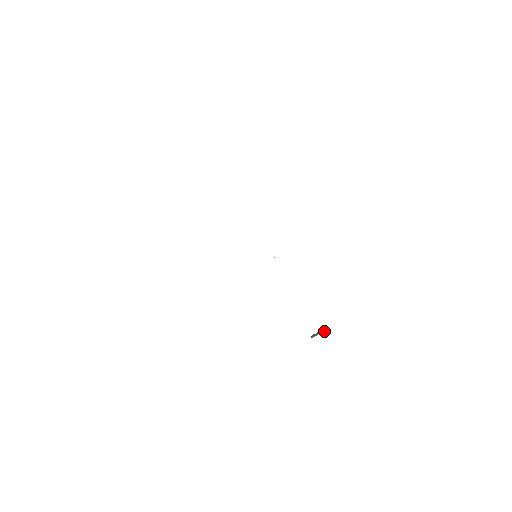
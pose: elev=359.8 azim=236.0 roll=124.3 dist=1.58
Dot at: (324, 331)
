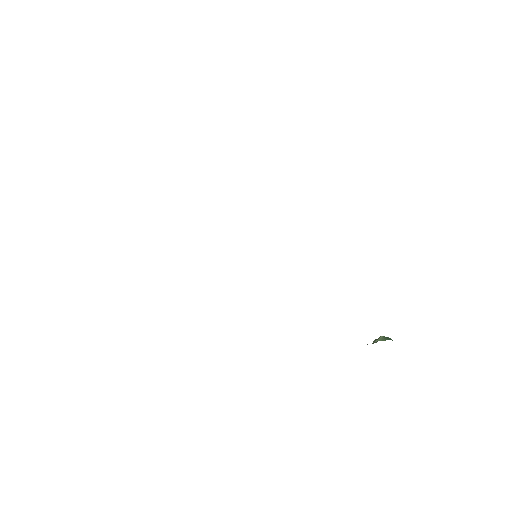
Dot at: (383, 339)
